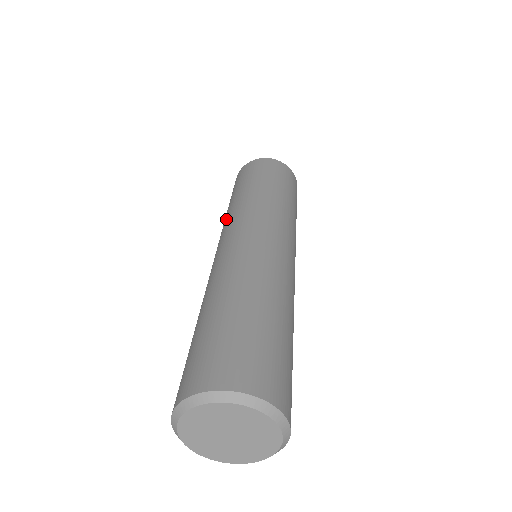
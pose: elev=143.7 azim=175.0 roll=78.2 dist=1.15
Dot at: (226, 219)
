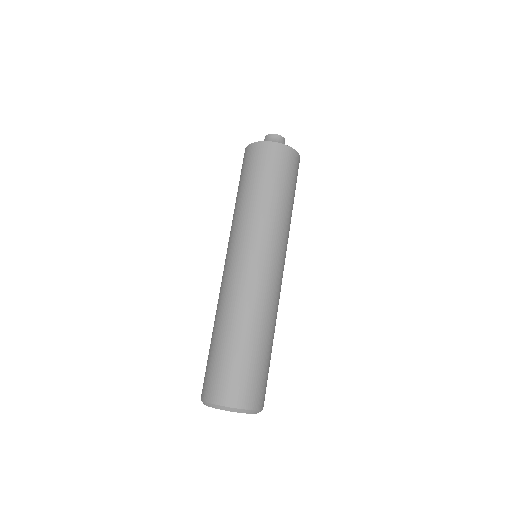
Dot at: (258, 223)
